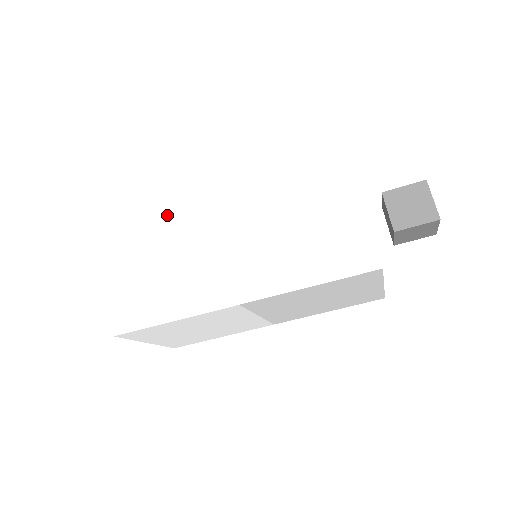
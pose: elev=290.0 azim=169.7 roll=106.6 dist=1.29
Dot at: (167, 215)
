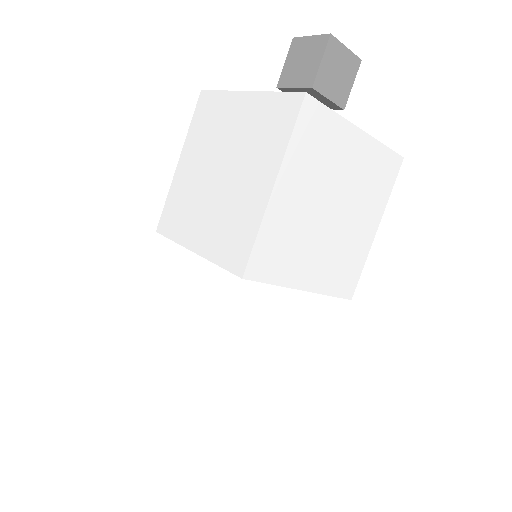
Dot at: (146, 302)
